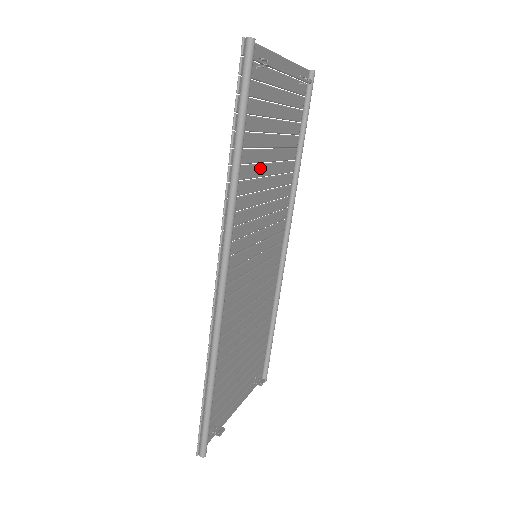
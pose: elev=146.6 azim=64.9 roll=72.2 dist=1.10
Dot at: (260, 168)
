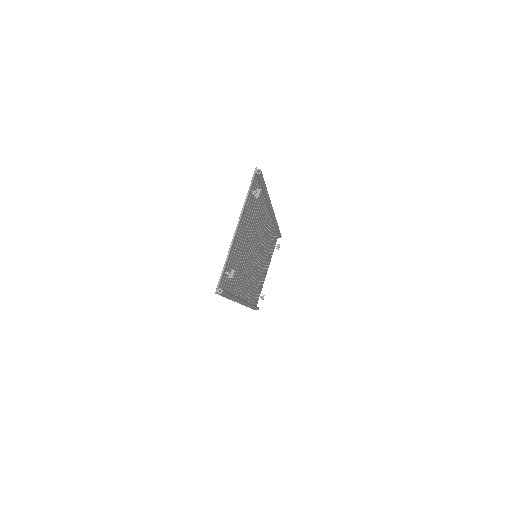
Dot at: (244, 258)
